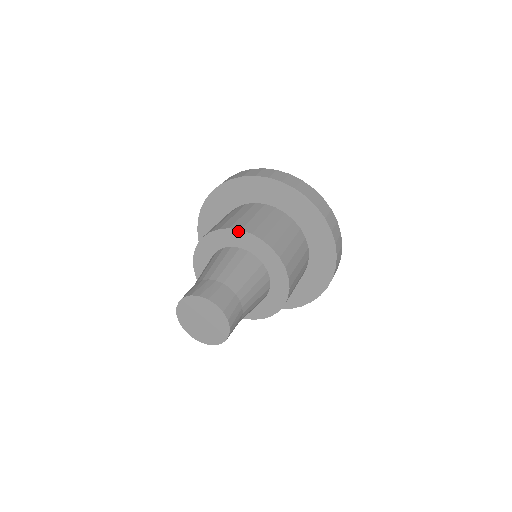
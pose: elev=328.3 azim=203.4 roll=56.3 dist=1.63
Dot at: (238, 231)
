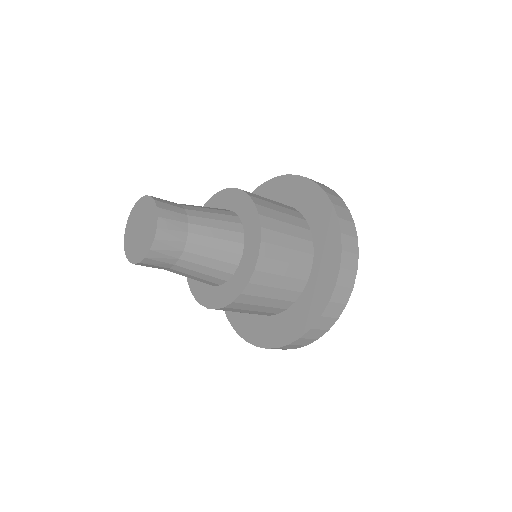
Dot at: (240, 191)
